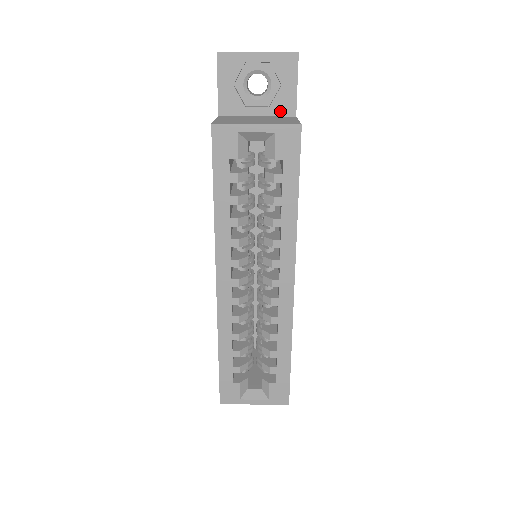
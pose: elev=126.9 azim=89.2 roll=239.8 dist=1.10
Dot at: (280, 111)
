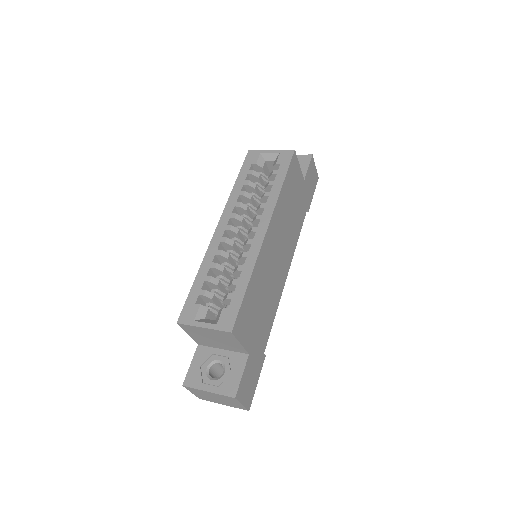
Dot at: occluded
